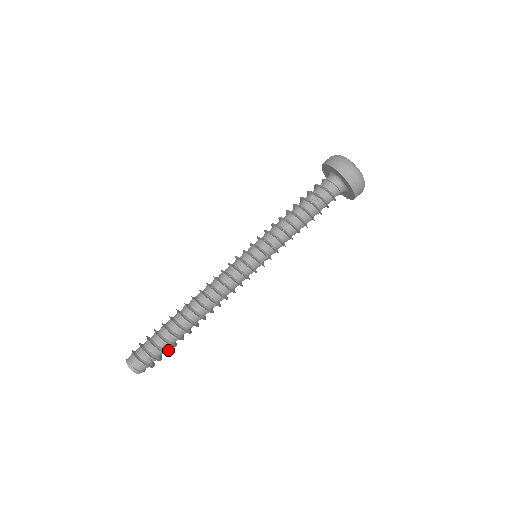
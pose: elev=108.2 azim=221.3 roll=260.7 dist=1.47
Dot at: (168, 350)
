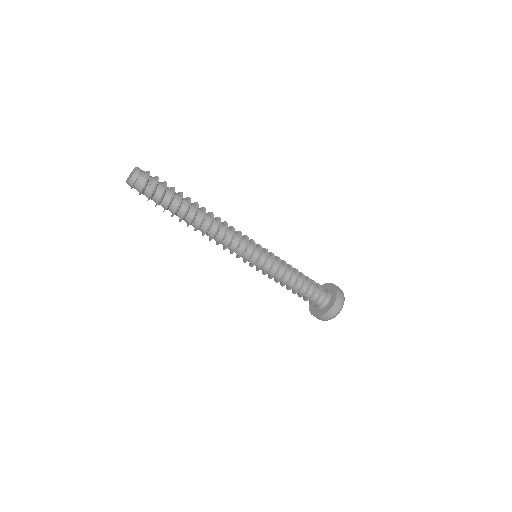
Dot at: (160, 201)
